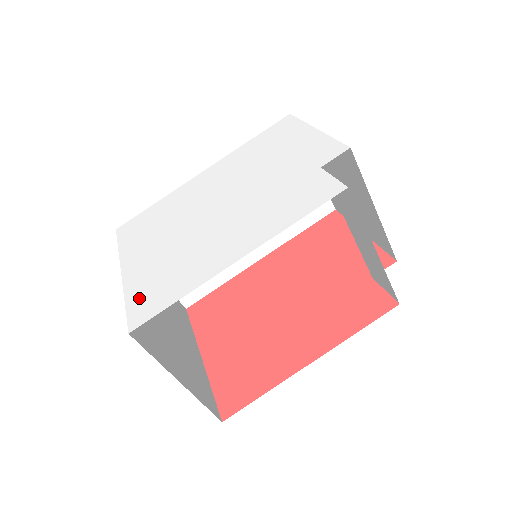
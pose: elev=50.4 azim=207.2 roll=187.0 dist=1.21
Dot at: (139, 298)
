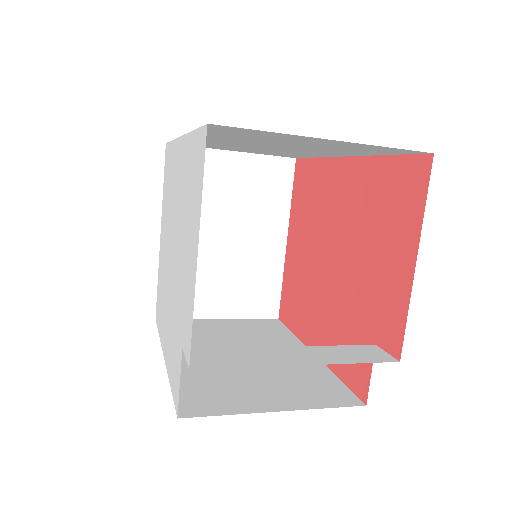
Dot at: (158, 292)
